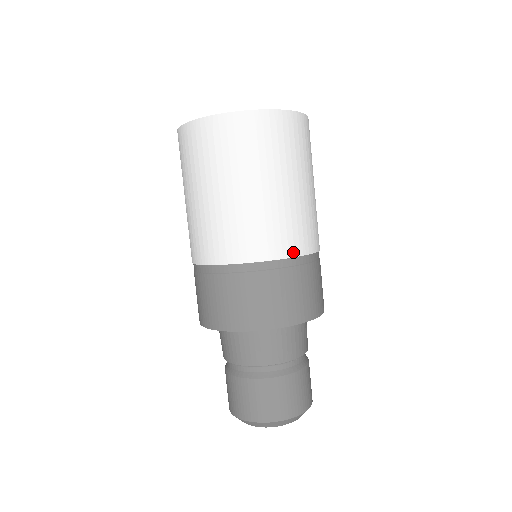
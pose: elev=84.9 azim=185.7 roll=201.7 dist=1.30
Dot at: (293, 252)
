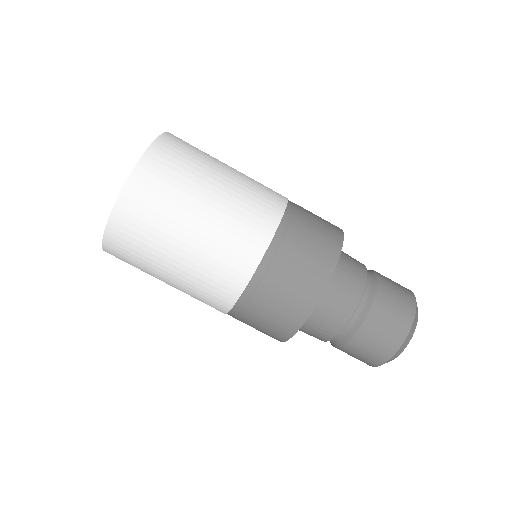
Dot at: (256, 258)
